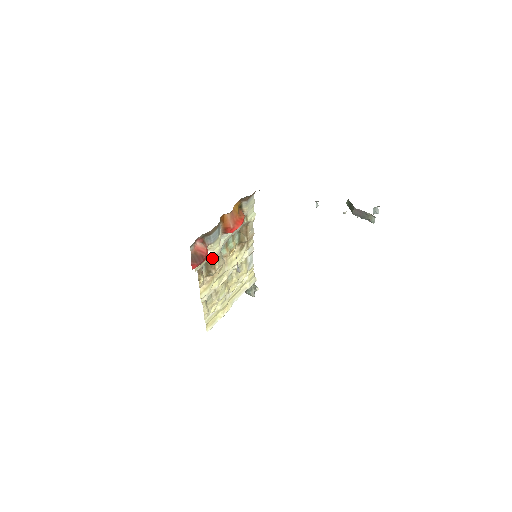
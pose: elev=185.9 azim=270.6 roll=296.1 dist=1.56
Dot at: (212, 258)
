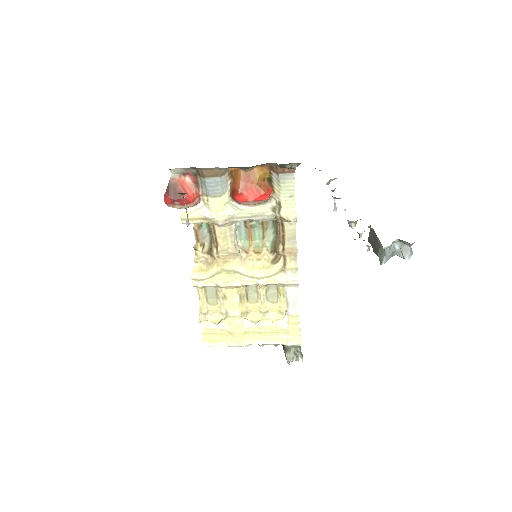
Dot at: (213, 226)
